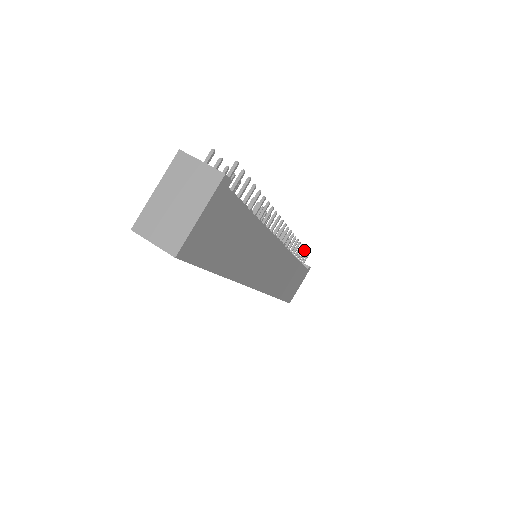
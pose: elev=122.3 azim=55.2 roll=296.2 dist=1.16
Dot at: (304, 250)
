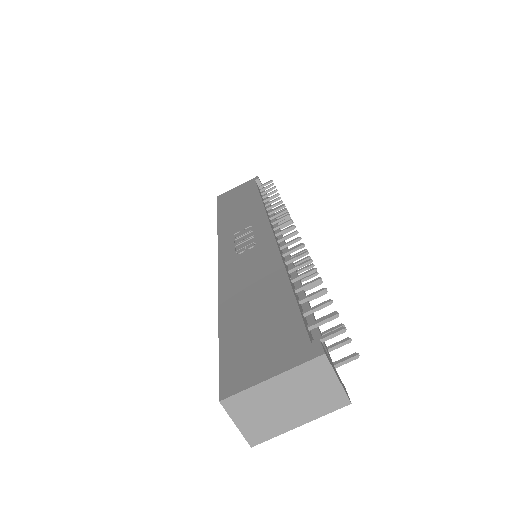
Dot at: occluded
